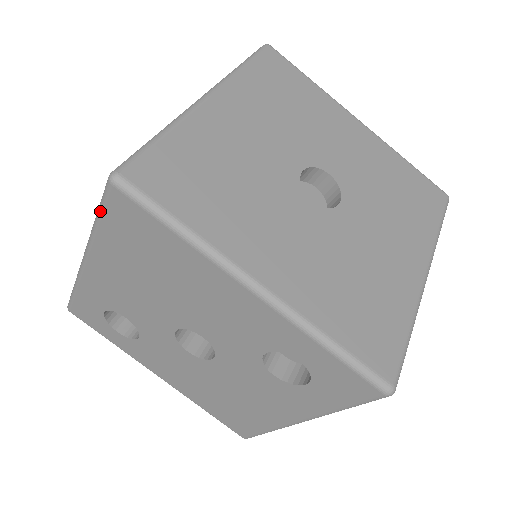
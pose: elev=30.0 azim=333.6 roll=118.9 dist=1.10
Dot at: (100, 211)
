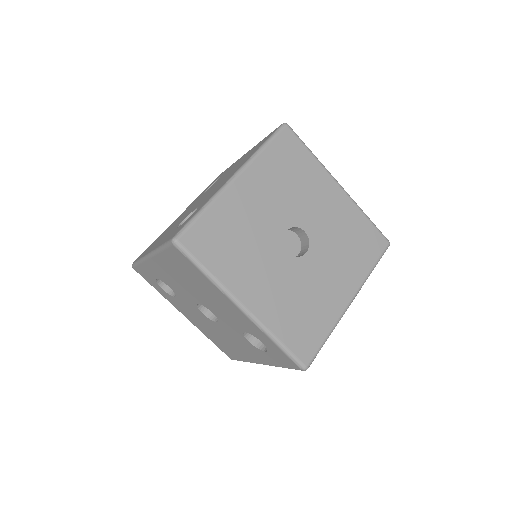
Dot at: (164, 248)
